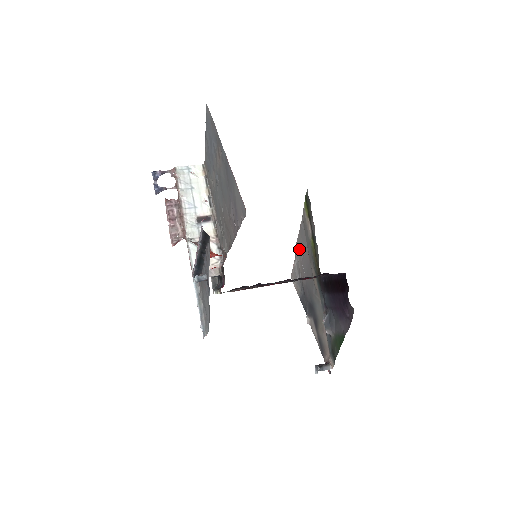
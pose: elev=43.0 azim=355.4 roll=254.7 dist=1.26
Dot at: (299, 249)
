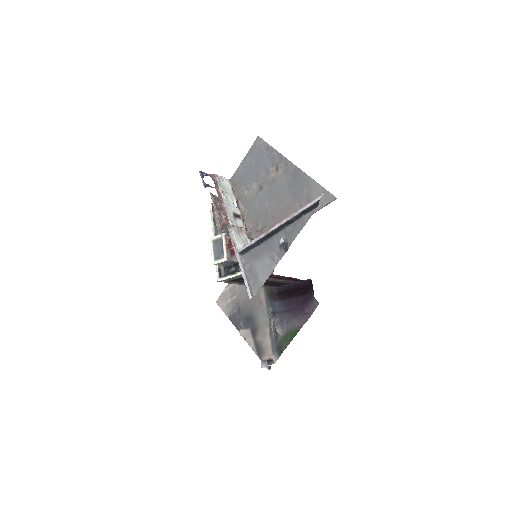
Dot at: occluded
